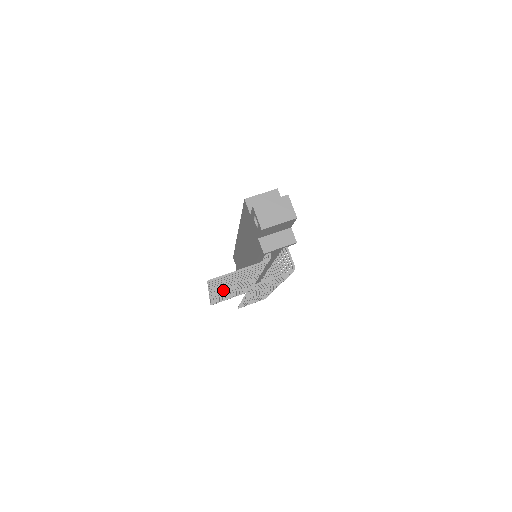
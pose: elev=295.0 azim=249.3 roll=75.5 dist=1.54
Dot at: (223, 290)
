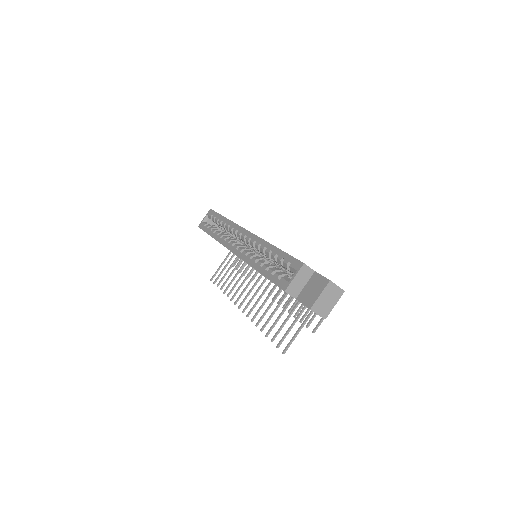
Dot at: (250, 302)
